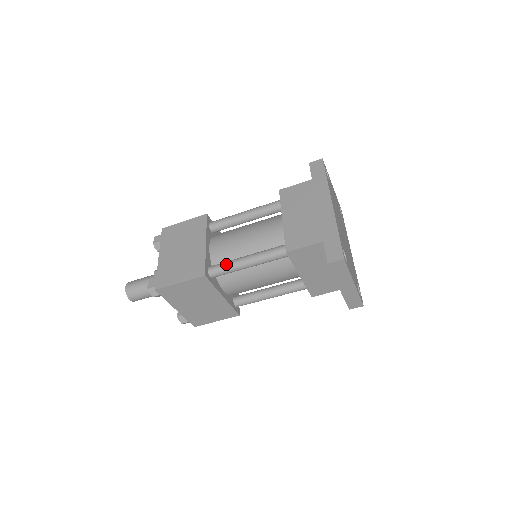
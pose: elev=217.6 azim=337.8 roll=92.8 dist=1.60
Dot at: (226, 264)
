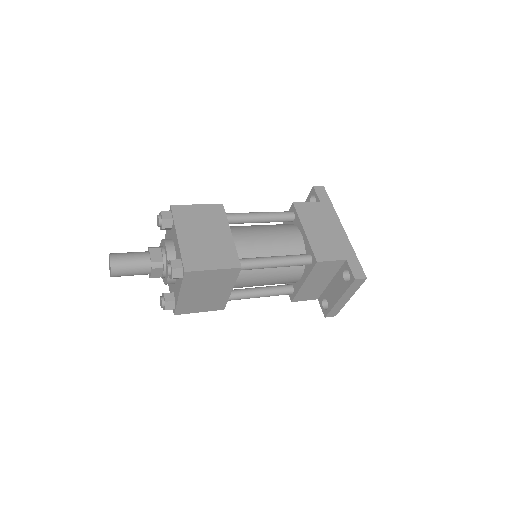
Dot at: (257, 260)
